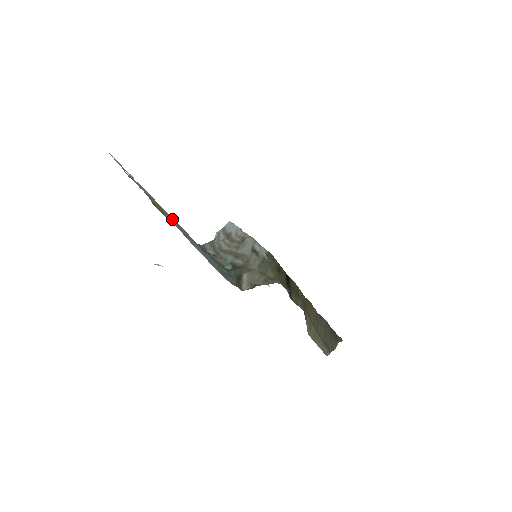
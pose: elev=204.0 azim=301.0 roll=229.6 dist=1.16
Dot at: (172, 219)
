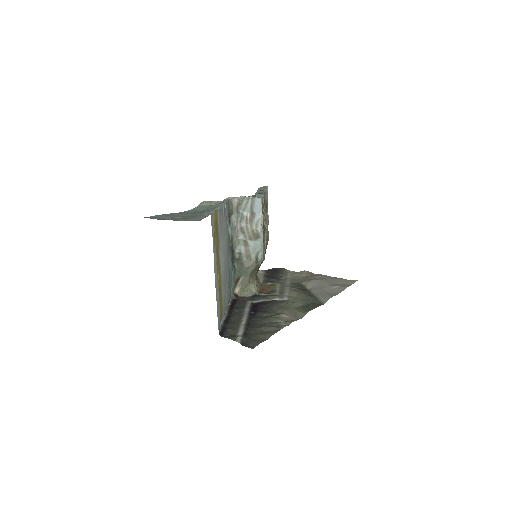
Dot at: (224, 290)
